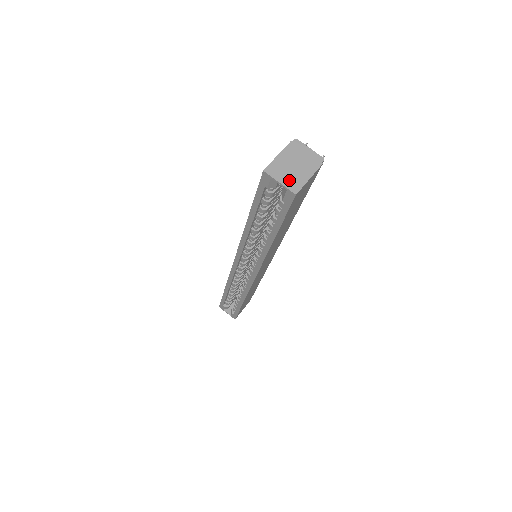
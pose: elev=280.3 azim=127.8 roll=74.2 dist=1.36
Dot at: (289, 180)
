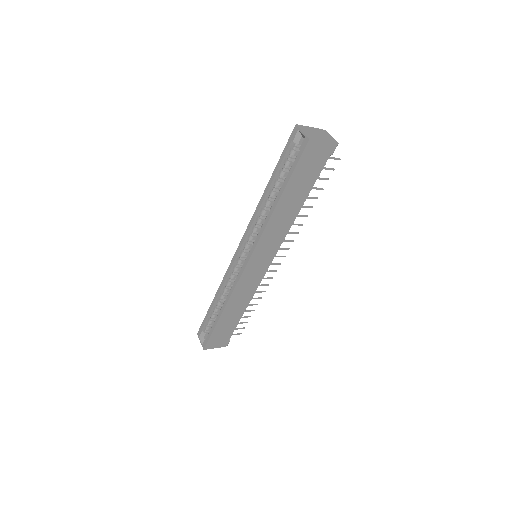
Dot at: (309, 134)
